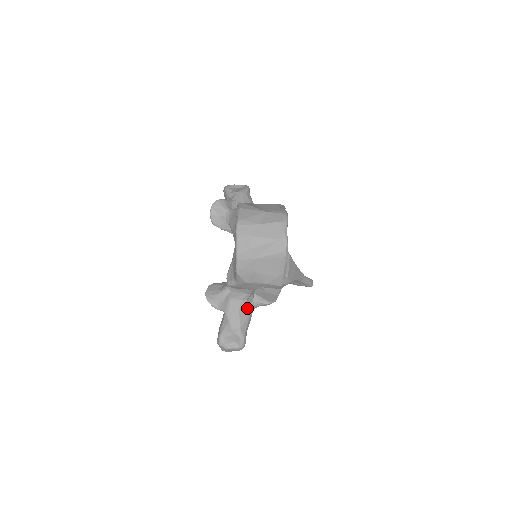
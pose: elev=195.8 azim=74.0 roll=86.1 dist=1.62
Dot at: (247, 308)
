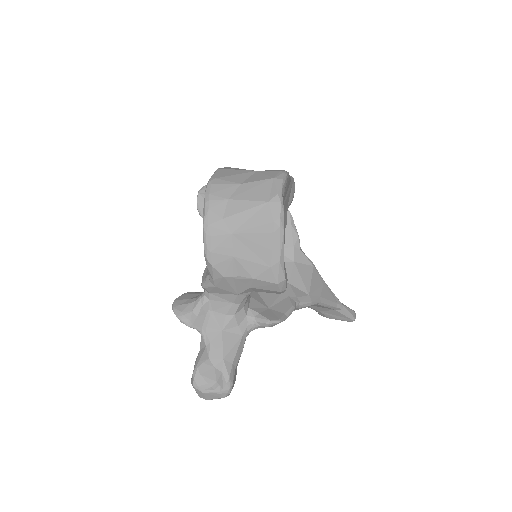
Dot at: (236, 328)
